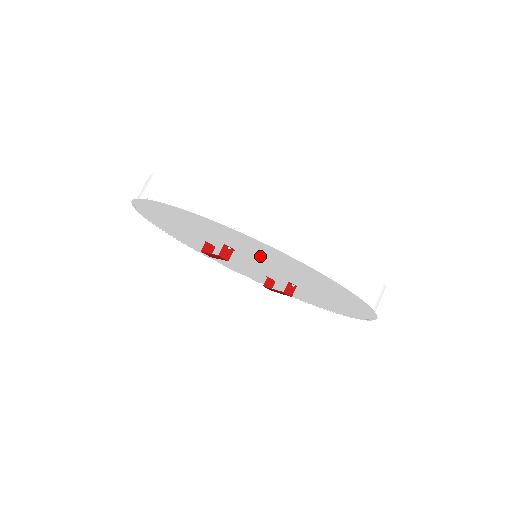
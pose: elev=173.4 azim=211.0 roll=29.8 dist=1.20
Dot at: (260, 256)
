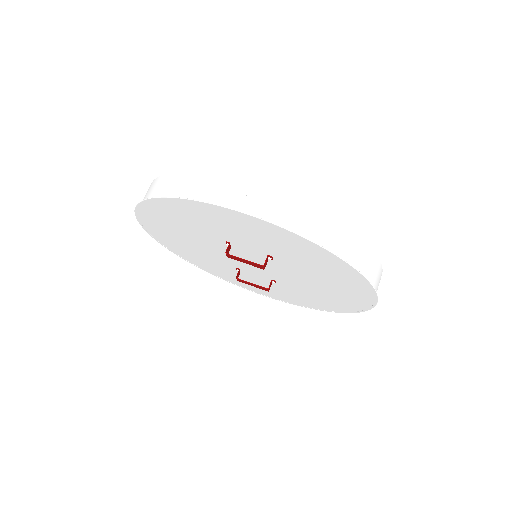
Dot at: (309, 273)
